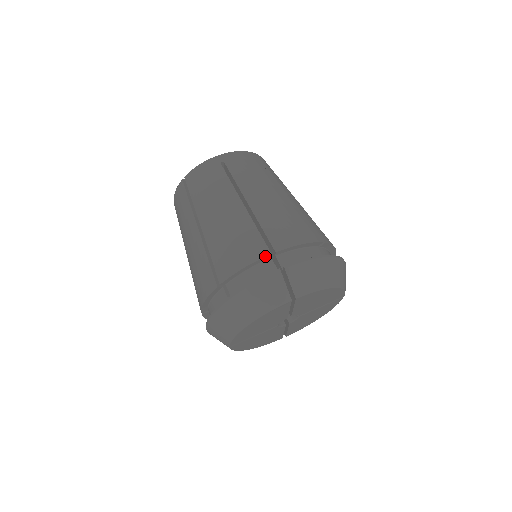
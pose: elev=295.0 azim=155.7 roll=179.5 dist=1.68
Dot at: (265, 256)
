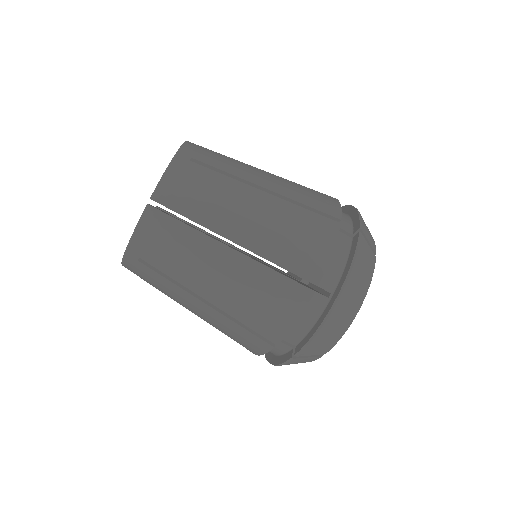
Dot at: (270, 350)
